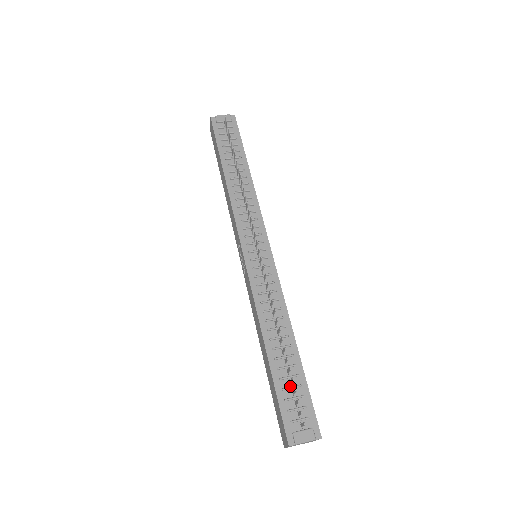
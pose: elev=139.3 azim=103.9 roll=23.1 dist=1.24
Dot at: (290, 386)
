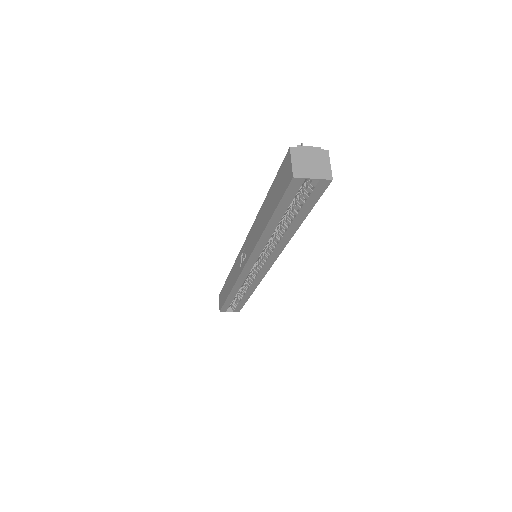
Dot at: occluded
